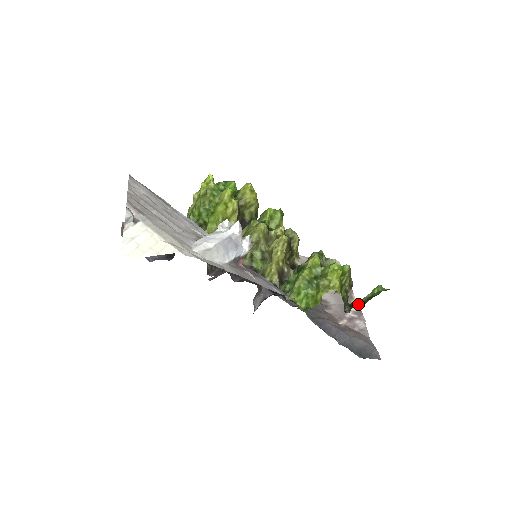
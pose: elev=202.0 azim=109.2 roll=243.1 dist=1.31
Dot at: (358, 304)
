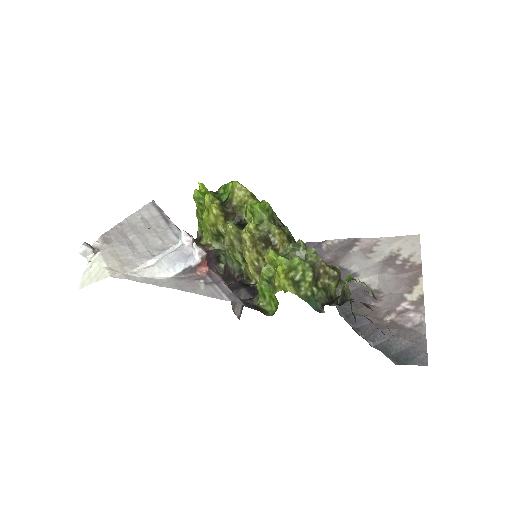
Dot at: (335, 300)
